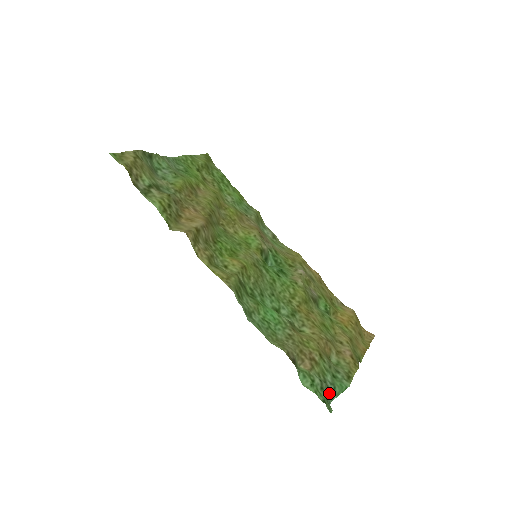
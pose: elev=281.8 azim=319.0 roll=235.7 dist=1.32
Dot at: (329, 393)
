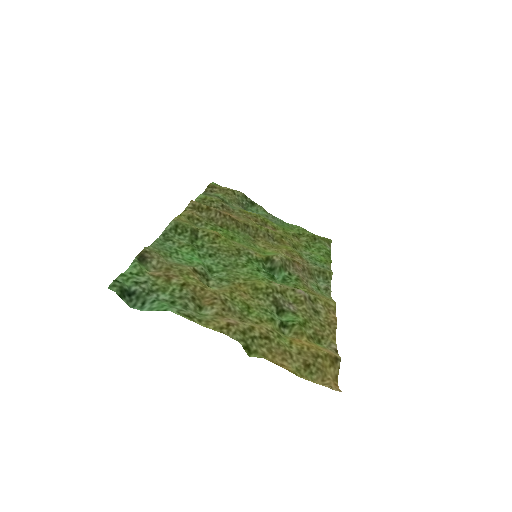
Dot at: (144, 300)
